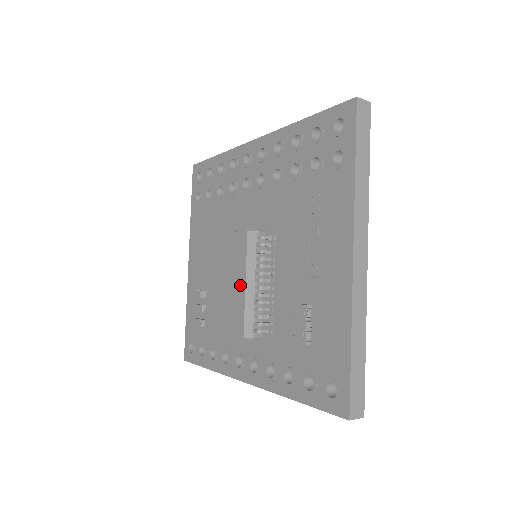
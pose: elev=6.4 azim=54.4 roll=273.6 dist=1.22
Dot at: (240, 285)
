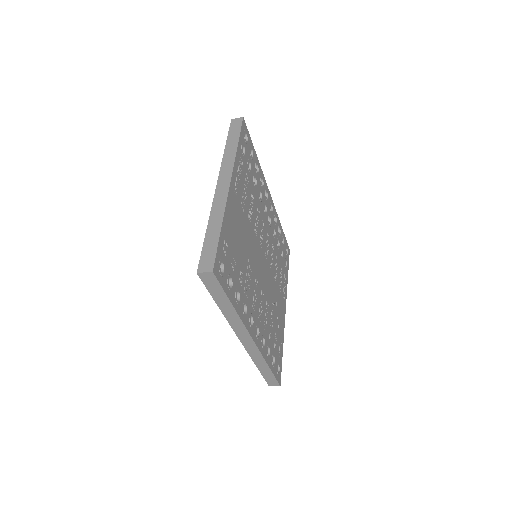
Dot at: occluded
